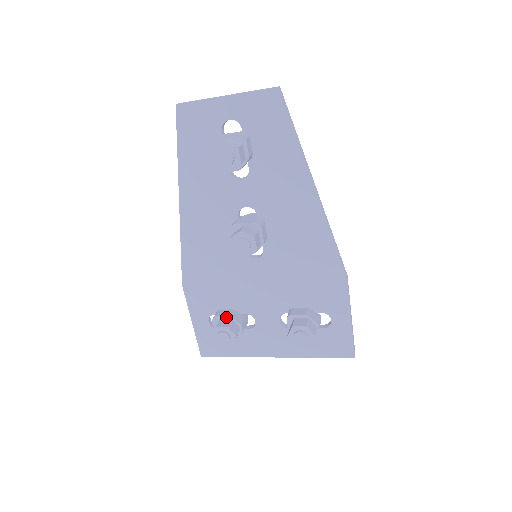
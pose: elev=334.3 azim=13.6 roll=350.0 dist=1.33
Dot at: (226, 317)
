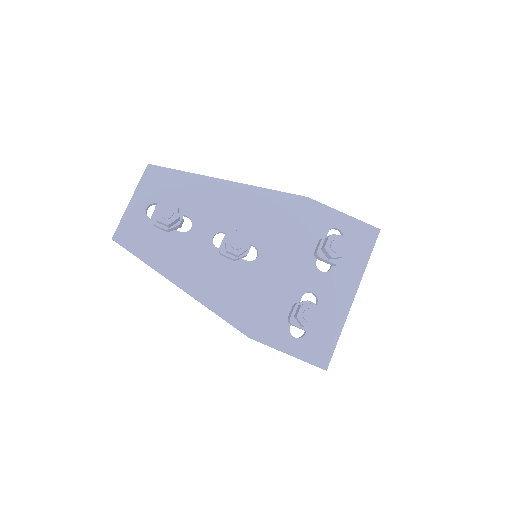
Dot at: (294, 309)
